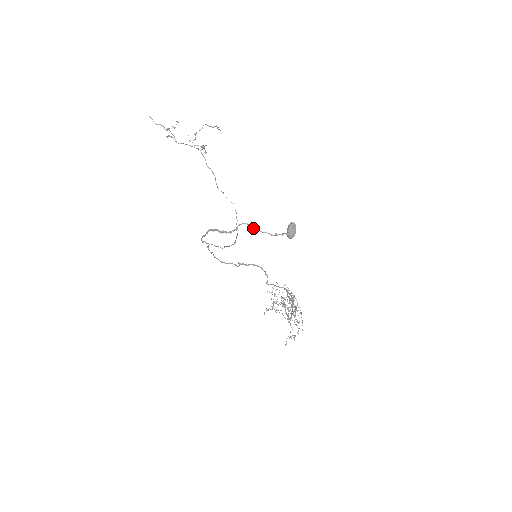
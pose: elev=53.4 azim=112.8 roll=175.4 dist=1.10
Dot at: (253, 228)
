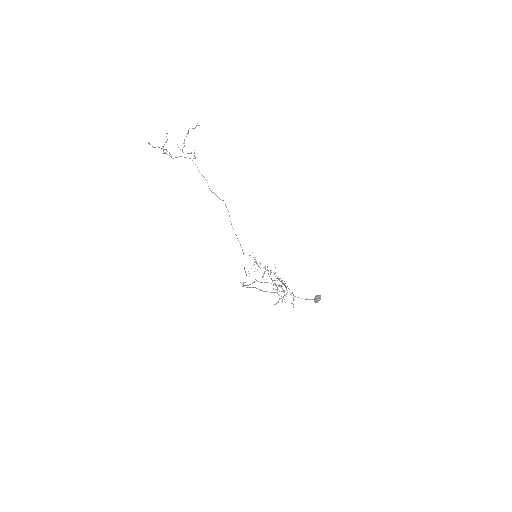
Dot at: (291, 295)
